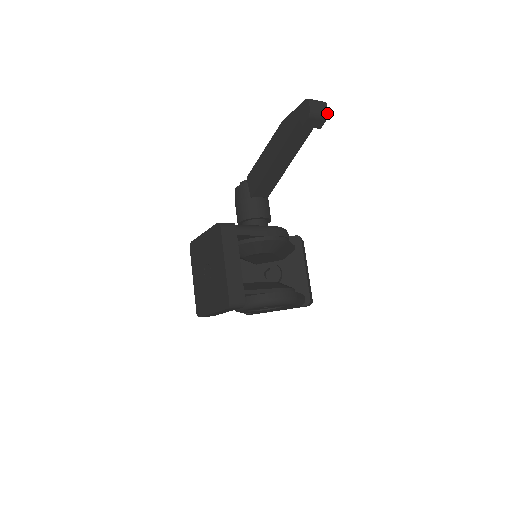
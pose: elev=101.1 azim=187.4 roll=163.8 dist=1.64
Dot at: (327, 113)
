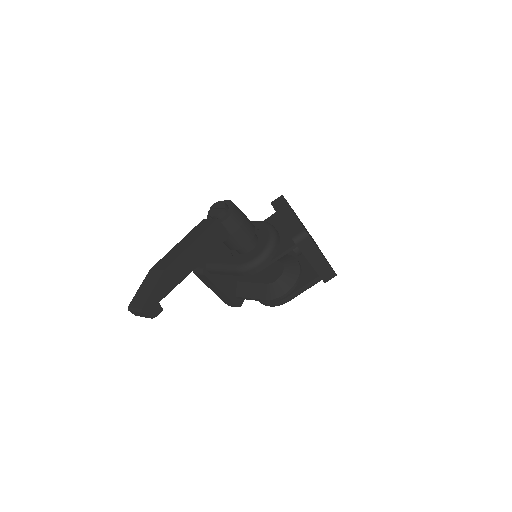
Dot at: occluded
